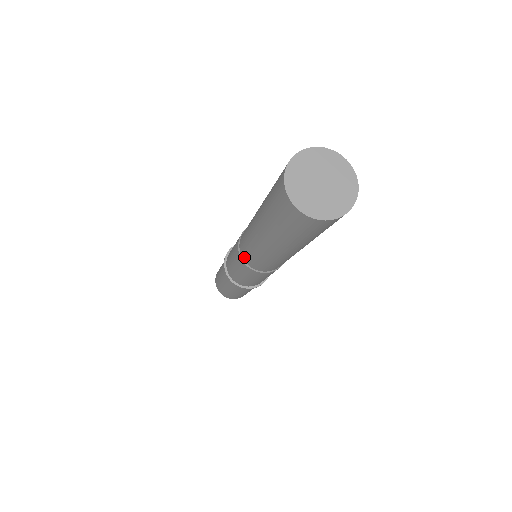
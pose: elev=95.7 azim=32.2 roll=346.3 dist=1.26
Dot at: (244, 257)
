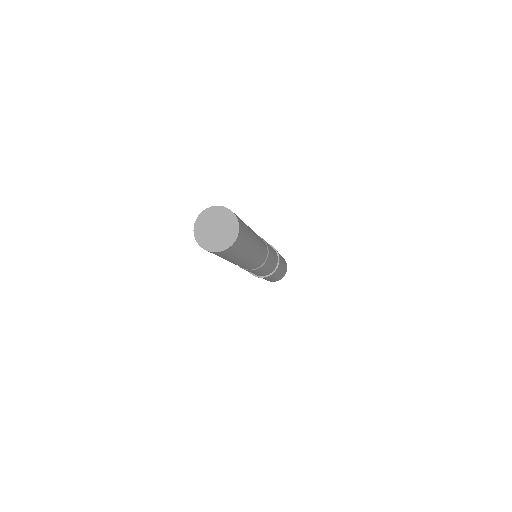
Dot at: occluded
